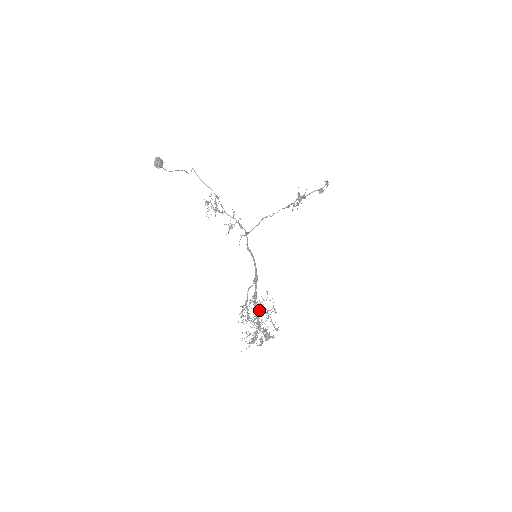
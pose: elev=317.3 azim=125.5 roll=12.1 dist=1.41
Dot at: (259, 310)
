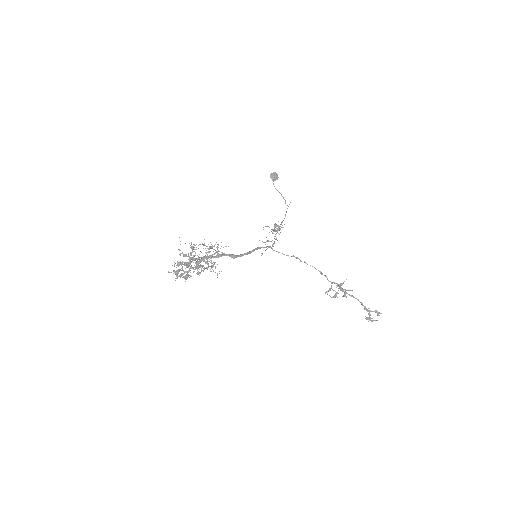
Dot at: occluded
